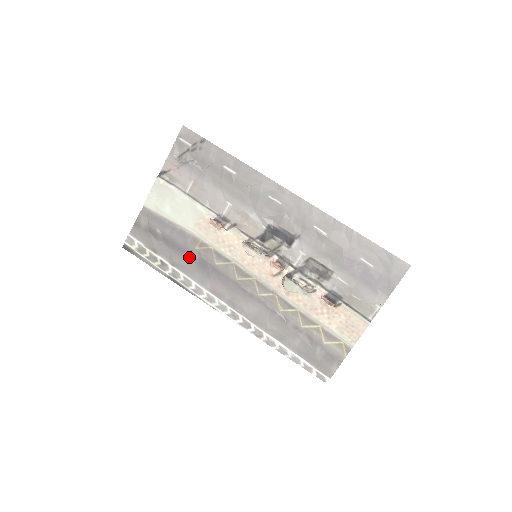
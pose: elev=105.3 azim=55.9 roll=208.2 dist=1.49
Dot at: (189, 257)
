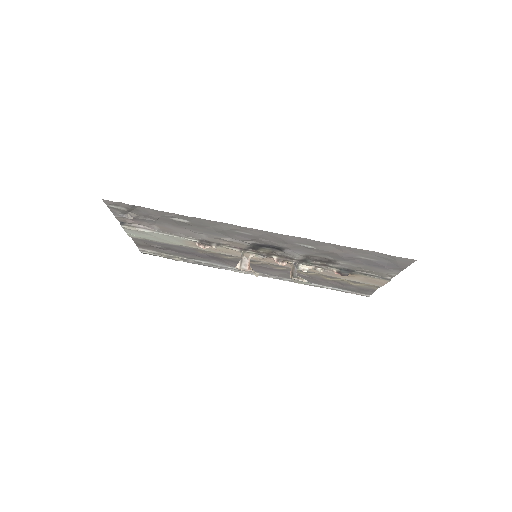
Dot at: (199, 256)
